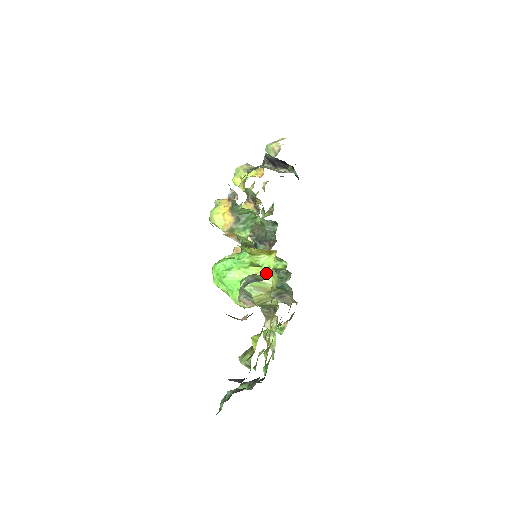
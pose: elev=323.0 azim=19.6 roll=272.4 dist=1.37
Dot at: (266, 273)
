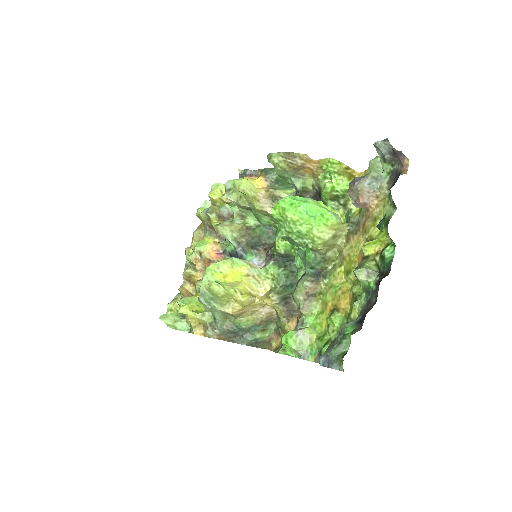
Dot at: occluded
